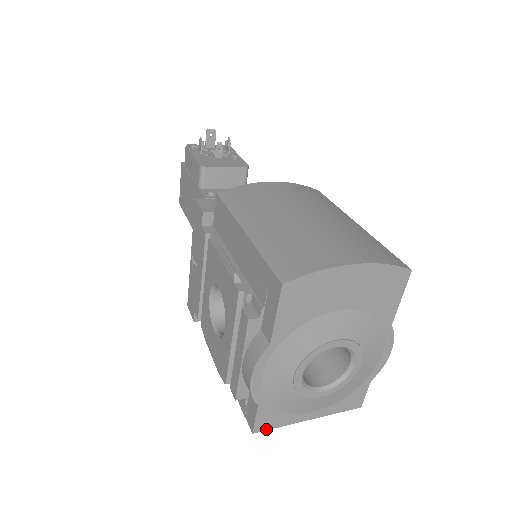
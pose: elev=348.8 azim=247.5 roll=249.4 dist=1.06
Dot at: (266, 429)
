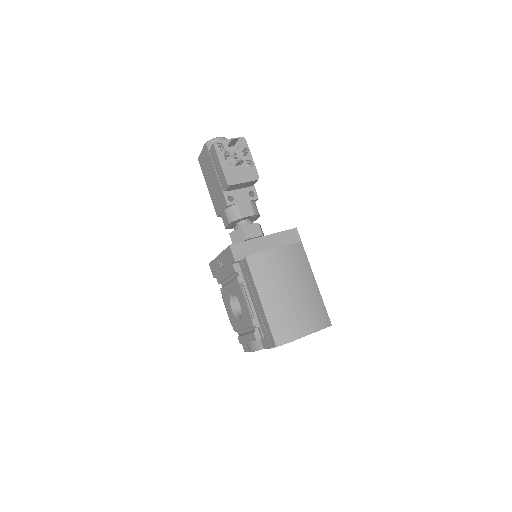
Dot at: occluded
